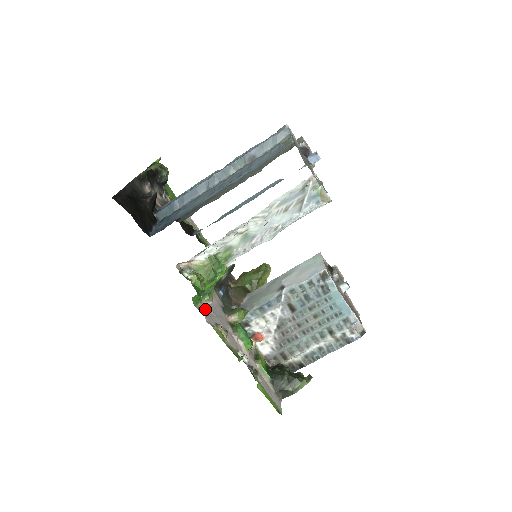
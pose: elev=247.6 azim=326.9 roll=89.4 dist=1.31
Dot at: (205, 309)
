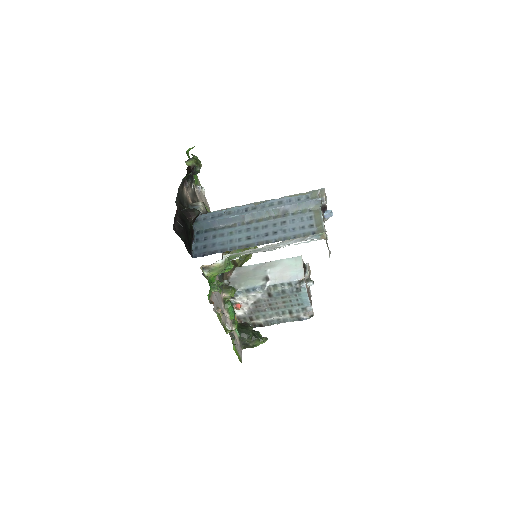
Dot at: (212, 298)
